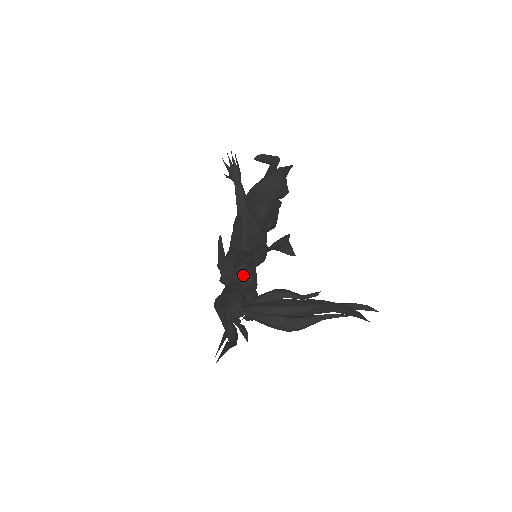
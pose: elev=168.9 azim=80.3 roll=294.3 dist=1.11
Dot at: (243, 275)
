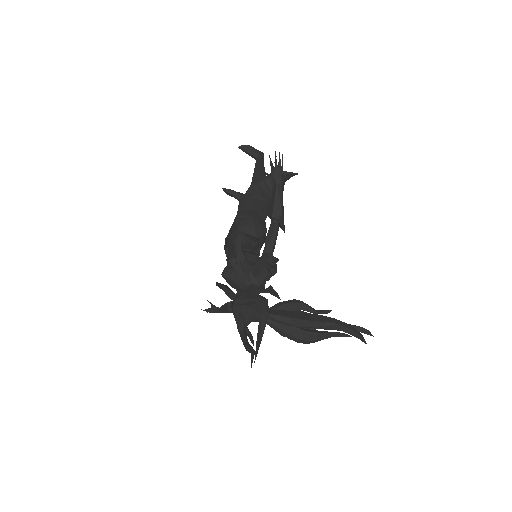
Dot at: (264, 279)
